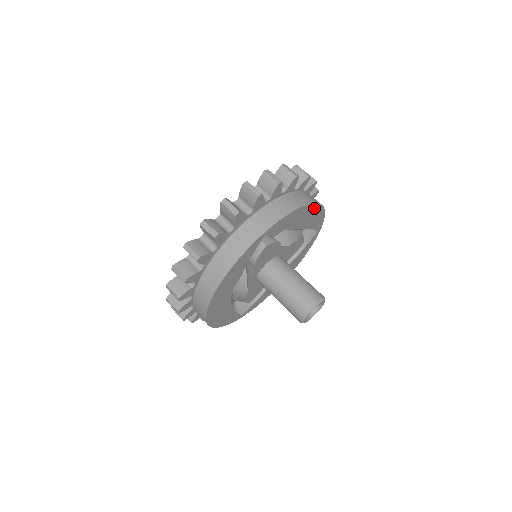
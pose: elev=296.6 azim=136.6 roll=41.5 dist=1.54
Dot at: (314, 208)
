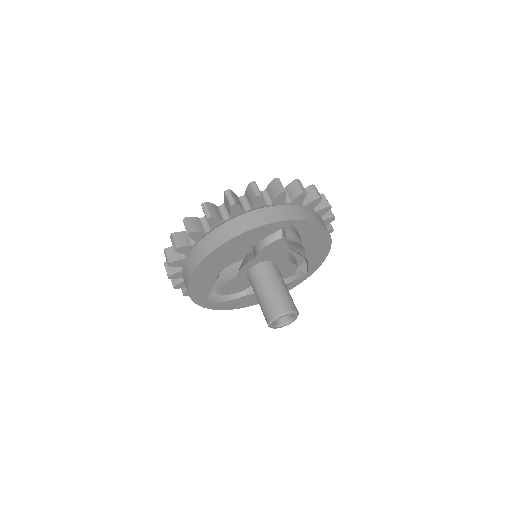
Dot at: (326, 242)
